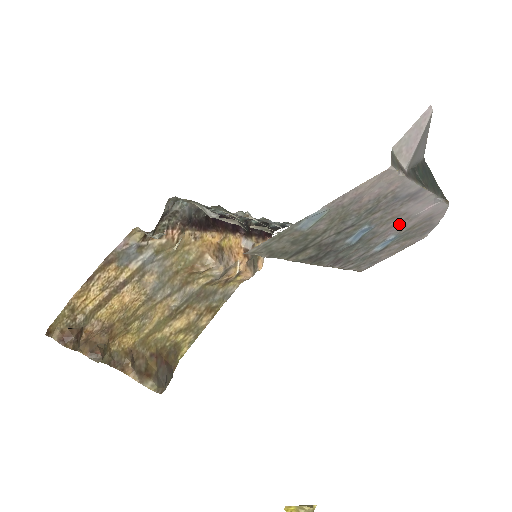
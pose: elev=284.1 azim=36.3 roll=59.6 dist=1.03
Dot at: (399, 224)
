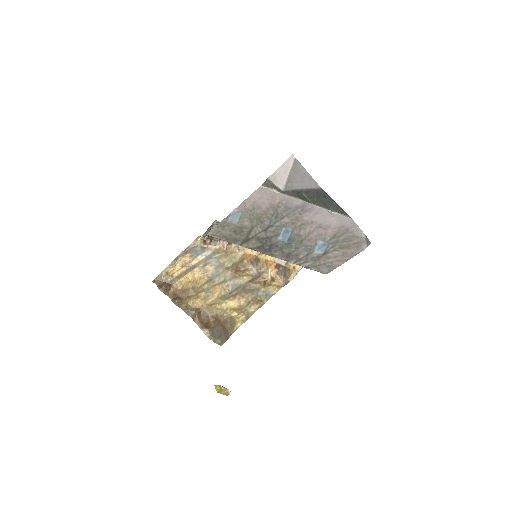
Dot at: (317, 231)
